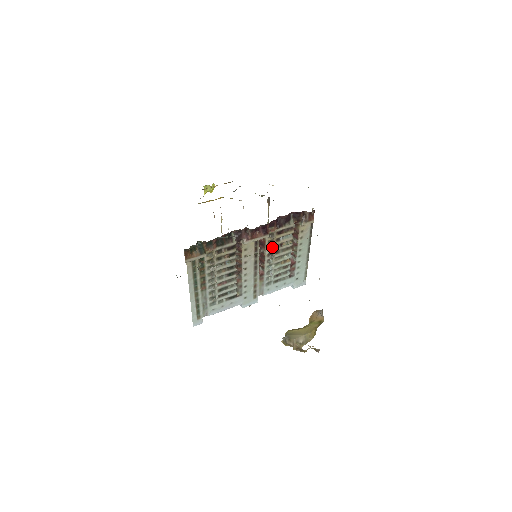
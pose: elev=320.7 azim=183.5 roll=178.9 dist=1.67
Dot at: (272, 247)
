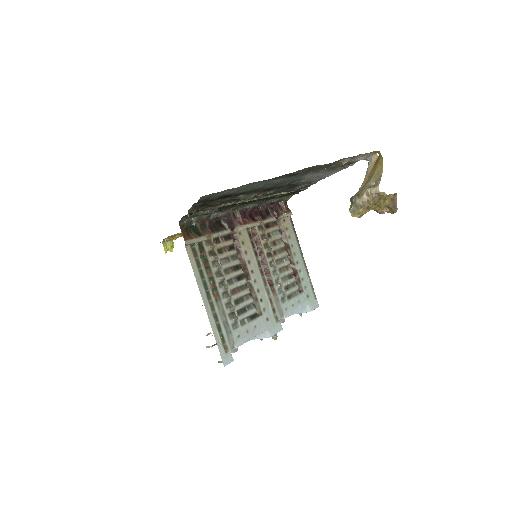
Dot at: (267, 245)
